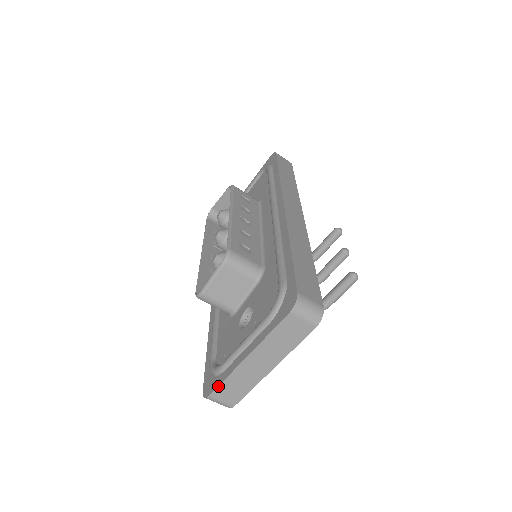
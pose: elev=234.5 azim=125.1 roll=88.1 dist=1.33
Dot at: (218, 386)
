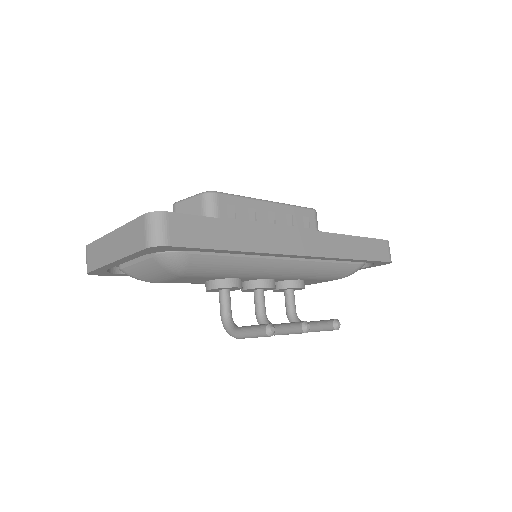
Dot at: (93, 242)
